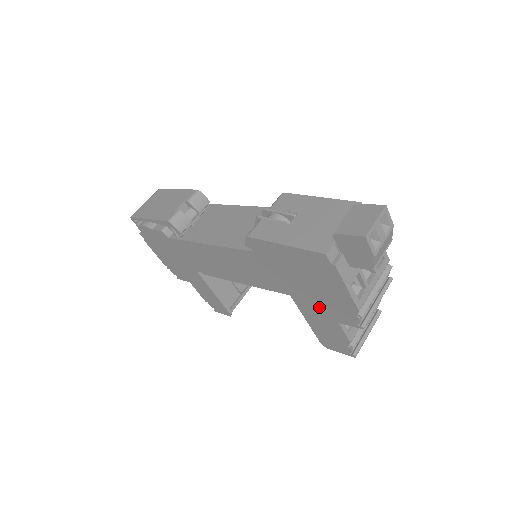
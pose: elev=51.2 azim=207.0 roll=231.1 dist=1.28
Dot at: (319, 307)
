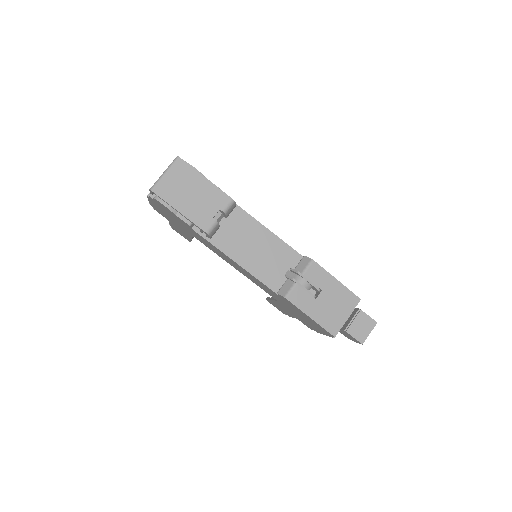
Dot at: (293, 314)
